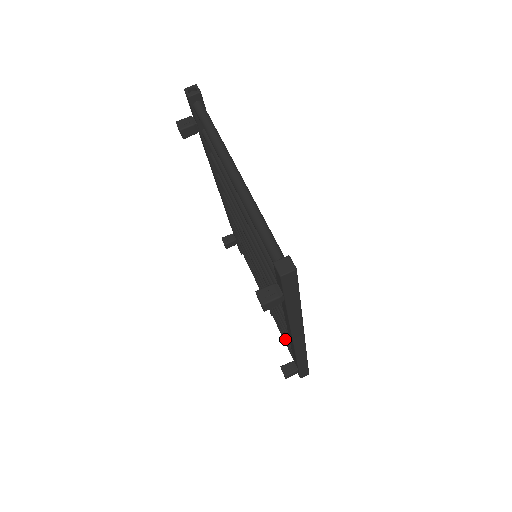
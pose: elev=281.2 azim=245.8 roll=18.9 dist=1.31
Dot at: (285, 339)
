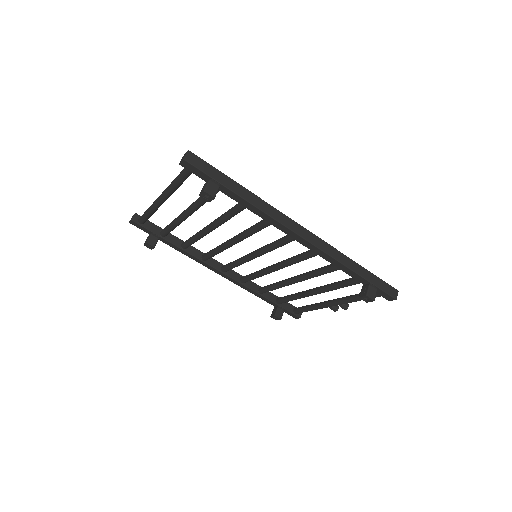
Dot at: occluded
